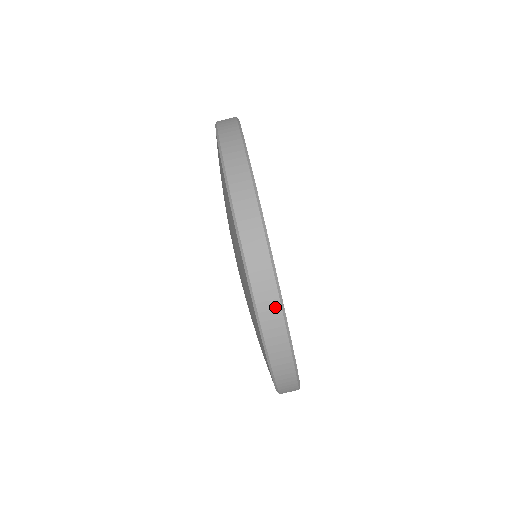
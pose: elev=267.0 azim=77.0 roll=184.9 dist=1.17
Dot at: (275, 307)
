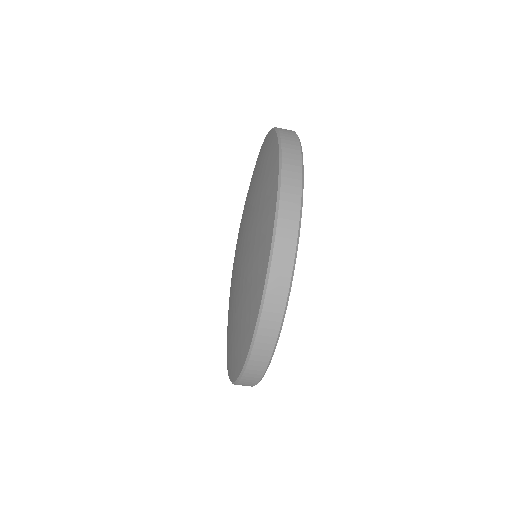
Dot at: occluded
